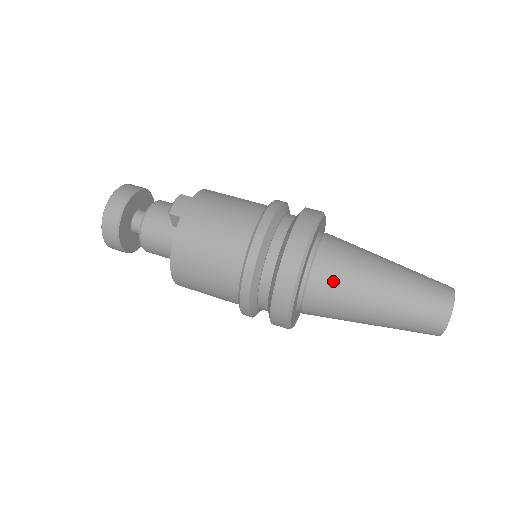
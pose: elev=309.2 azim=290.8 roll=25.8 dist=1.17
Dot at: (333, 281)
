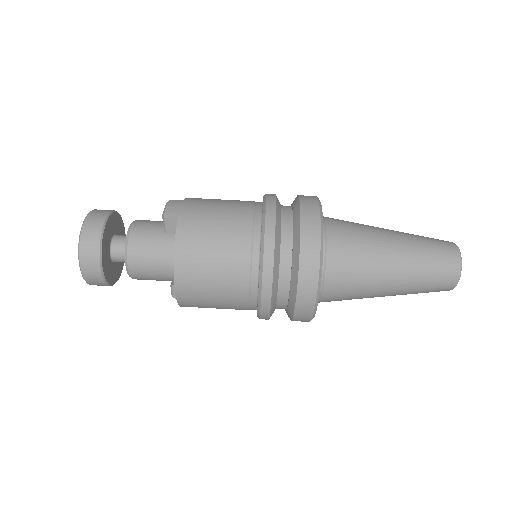
Dot at: (350, 249)
